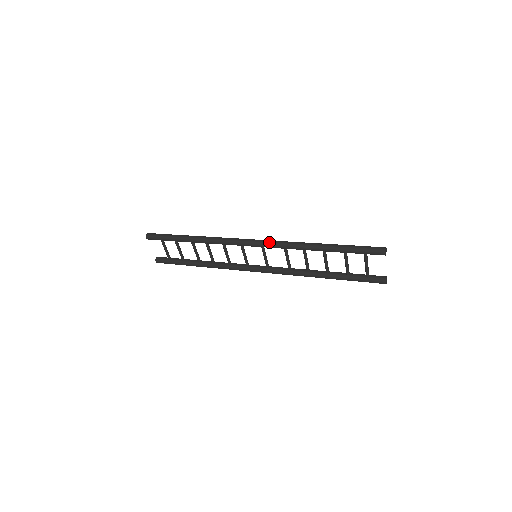
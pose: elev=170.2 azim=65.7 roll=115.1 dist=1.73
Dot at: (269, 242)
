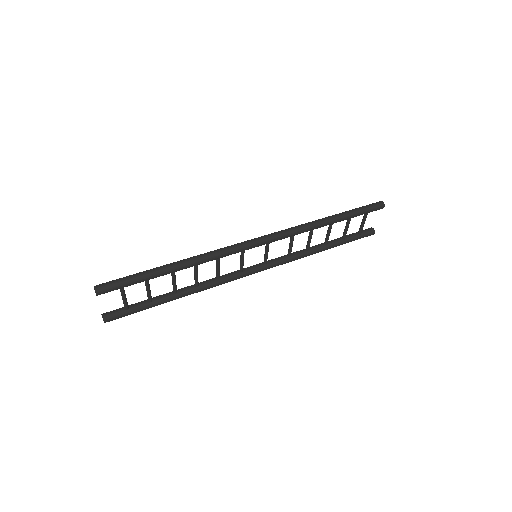
Dot at: (279, 234)
